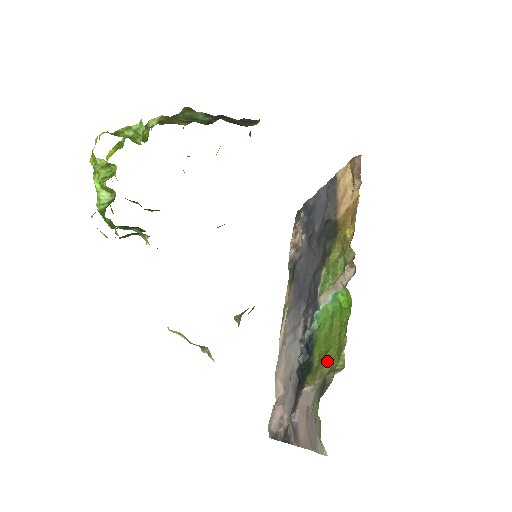
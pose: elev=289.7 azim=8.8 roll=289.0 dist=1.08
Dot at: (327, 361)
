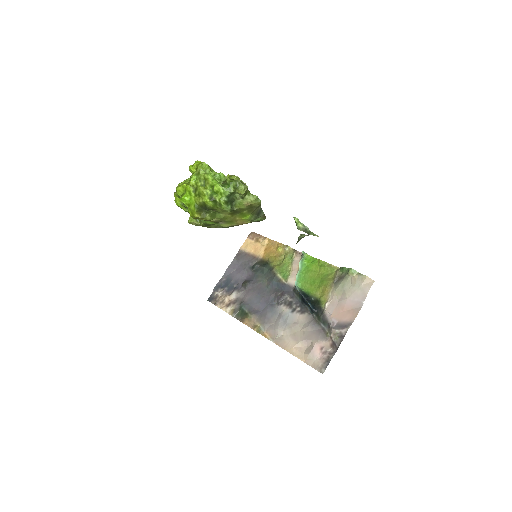
Dot at: (327, 280)
